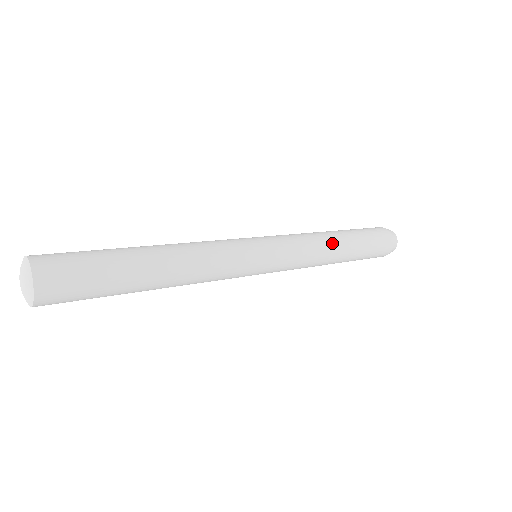
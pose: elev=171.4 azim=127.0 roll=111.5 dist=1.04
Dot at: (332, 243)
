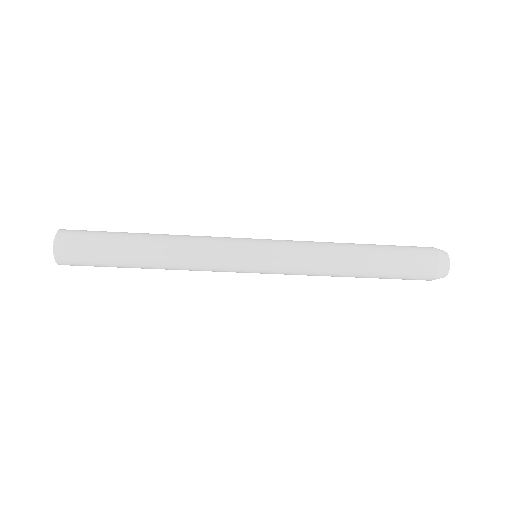
Dot at: (342, 249)
